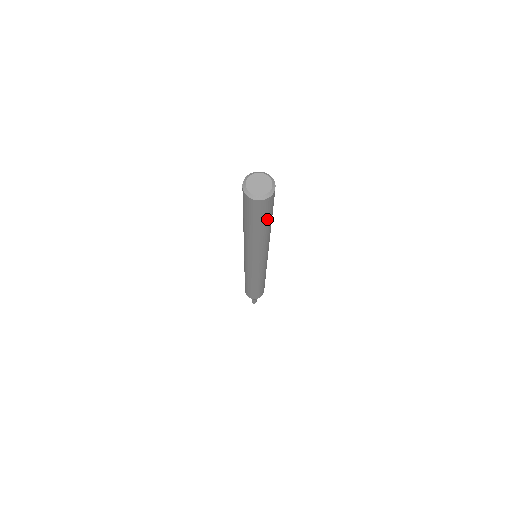
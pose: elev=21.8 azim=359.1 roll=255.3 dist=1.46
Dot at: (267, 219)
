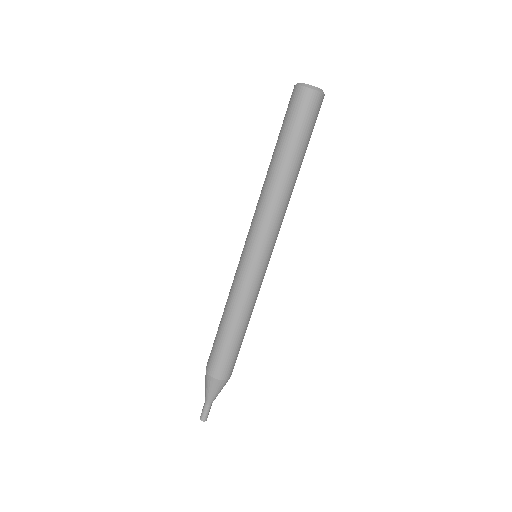
Dot at: (306, 140)
